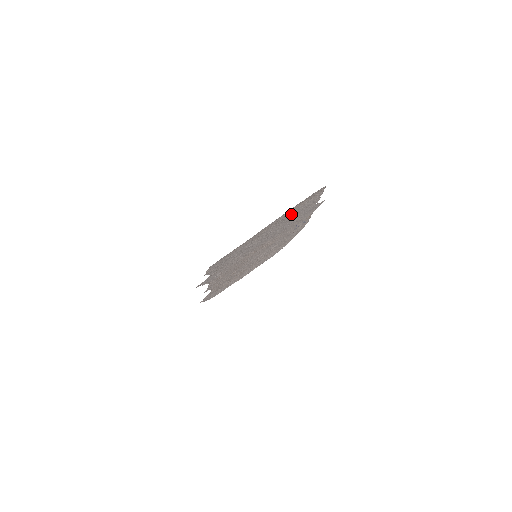
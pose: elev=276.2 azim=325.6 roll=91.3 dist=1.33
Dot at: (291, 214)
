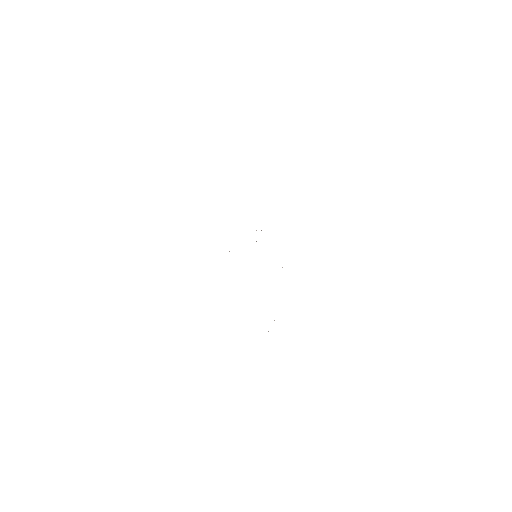
Dot at: occluded
